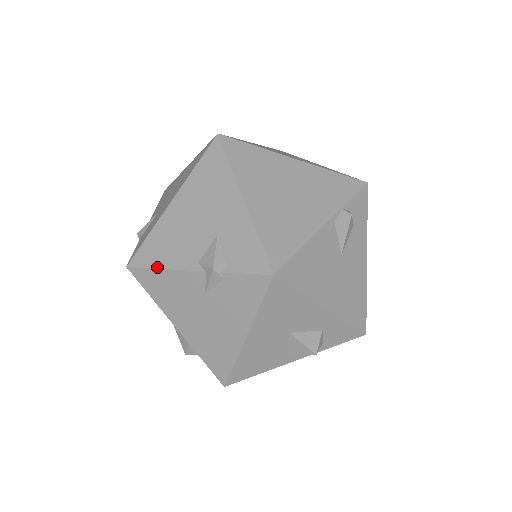
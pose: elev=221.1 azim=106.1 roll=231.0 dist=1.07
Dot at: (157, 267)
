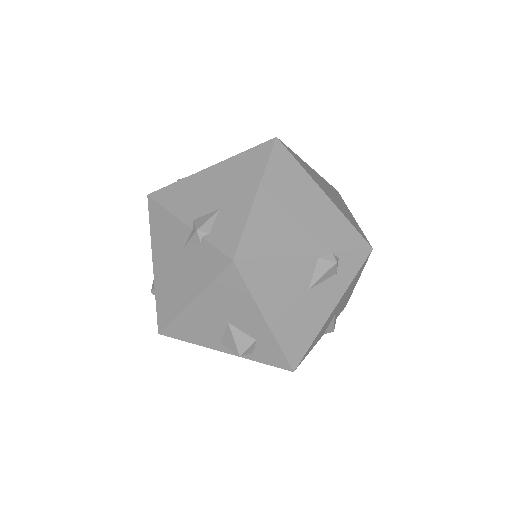
Dot at: (165, 207)
